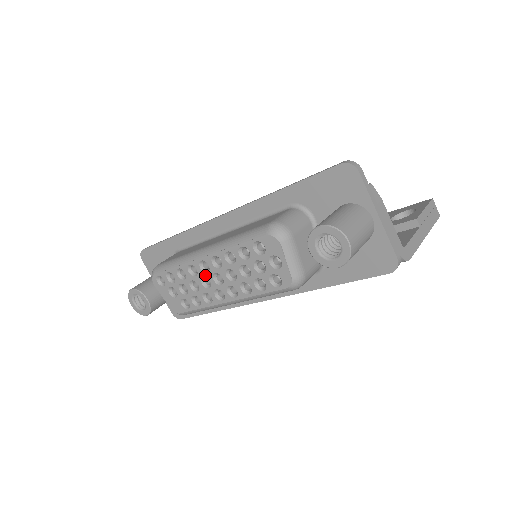
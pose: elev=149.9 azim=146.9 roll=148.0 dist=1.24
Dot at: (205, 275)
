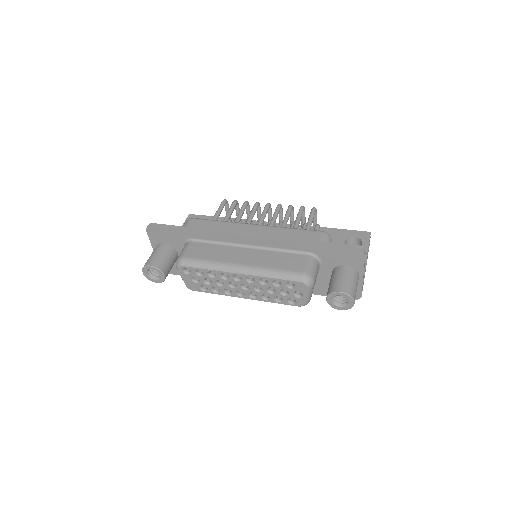
Dot at: (234, 282)
